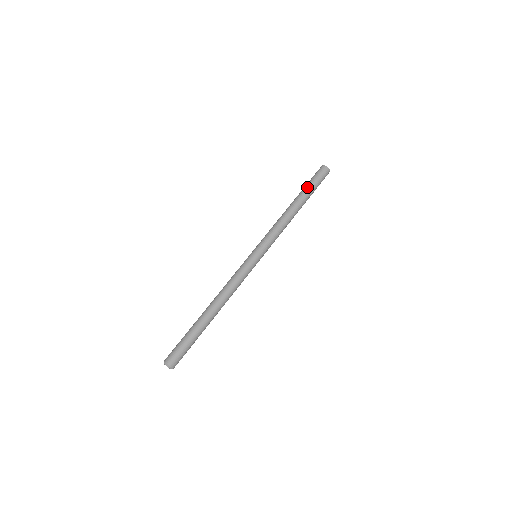
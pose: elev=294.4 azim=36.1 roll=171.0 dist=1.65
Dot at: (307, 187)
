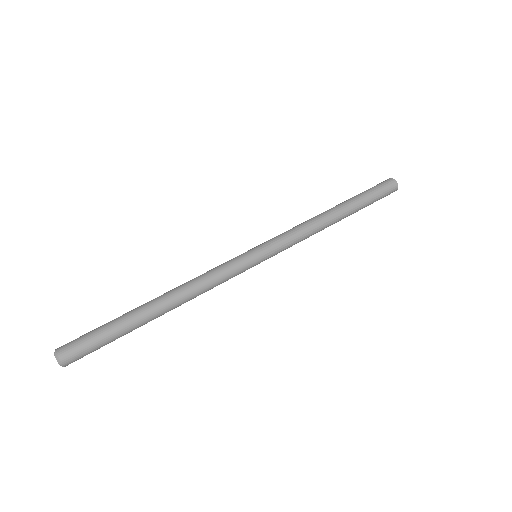
Dot at: (356, 195)
